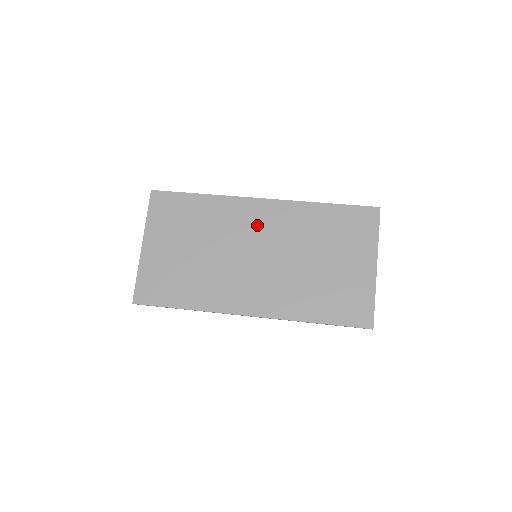
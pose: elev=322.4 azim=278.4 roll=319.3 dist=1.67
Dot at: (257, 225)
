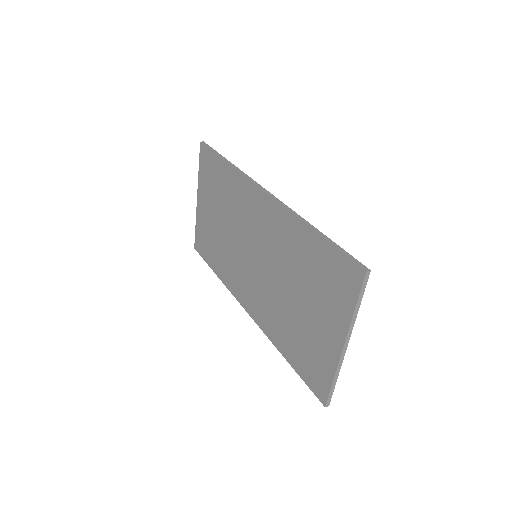
Dot at: (257, 222)
